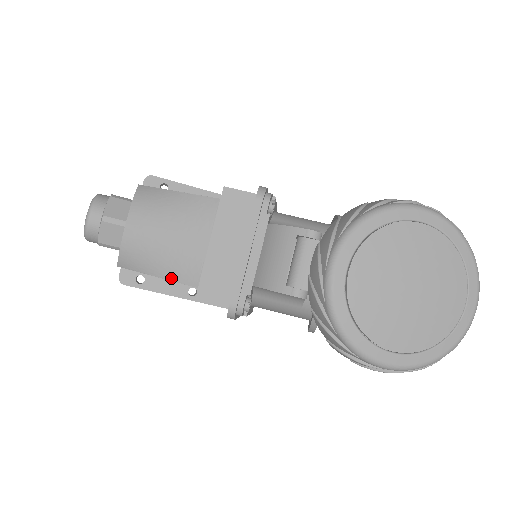
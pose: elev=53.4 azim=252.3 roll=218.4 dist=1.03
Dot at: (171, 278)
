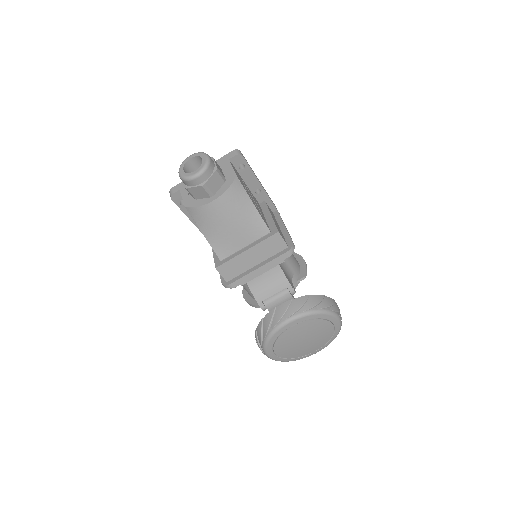
Dot at: (211, 243)
